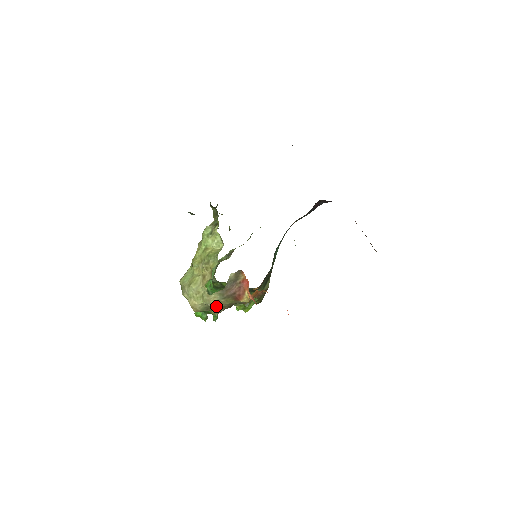
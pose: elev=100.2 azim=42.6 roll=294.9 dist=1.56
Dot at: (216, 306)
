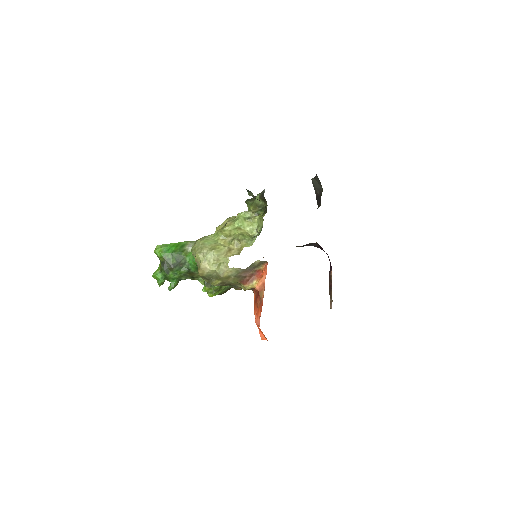
Dot at: (223, 279)
